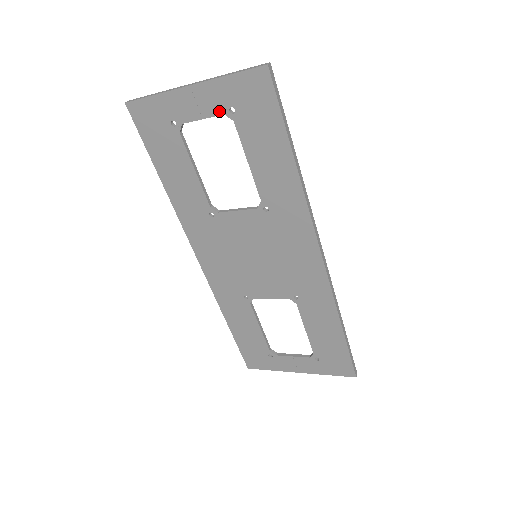
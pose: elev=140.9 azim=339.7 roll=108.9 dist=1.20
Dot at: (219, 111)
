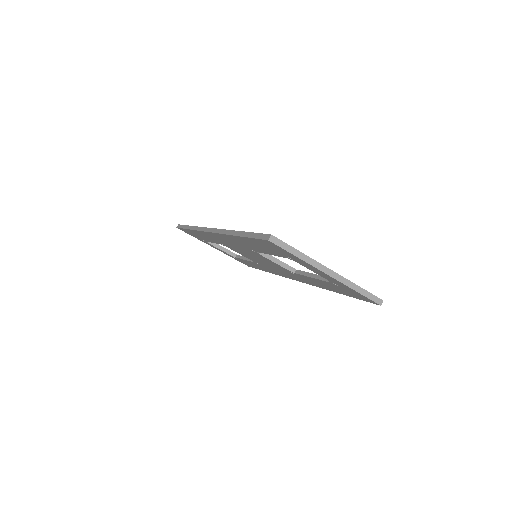
Dot at: (328, 280)
